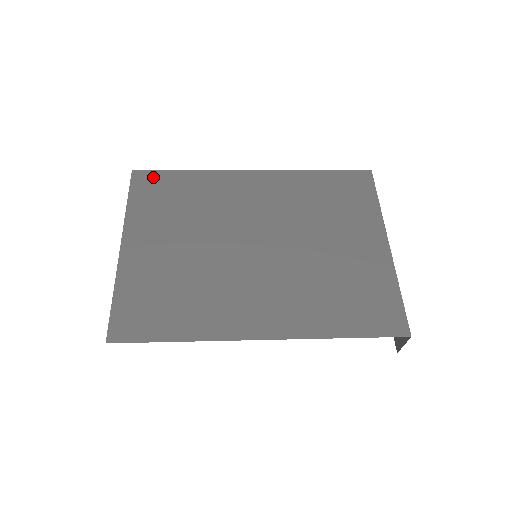
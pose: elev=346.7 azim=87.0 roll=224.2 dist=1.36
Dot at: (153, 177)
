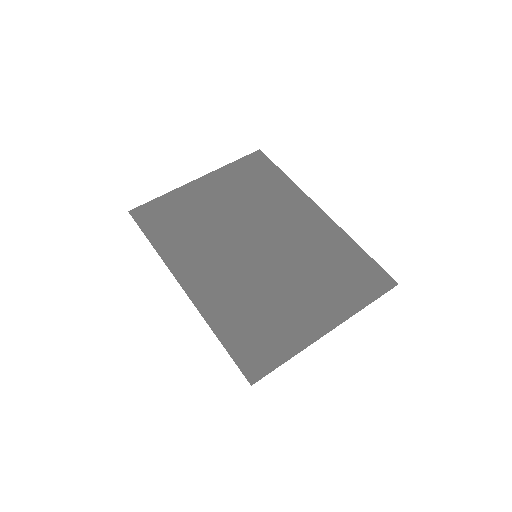
Dot at: (264, 162)
